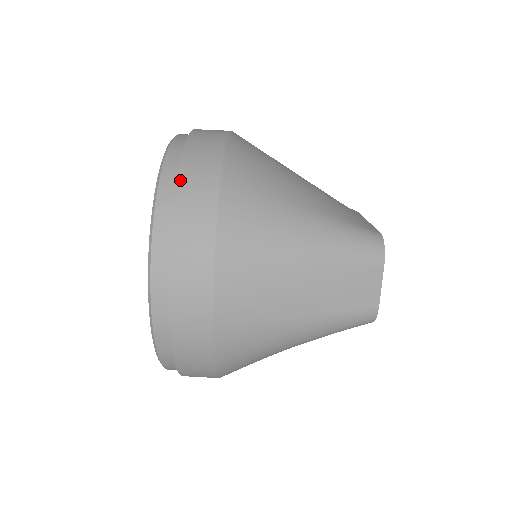
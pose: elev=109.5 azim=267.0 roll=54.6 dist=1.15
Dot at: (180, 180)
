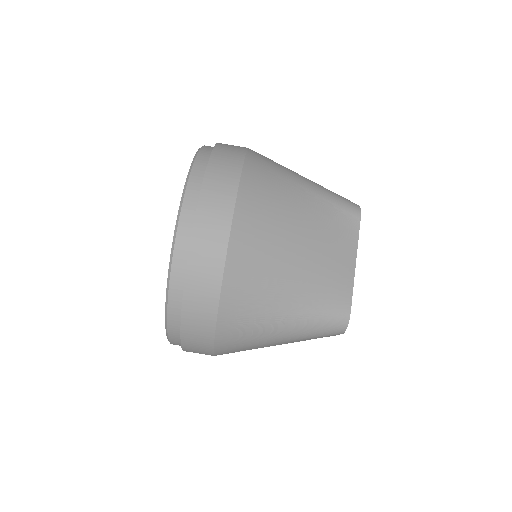
Dot at: (184, 315)
